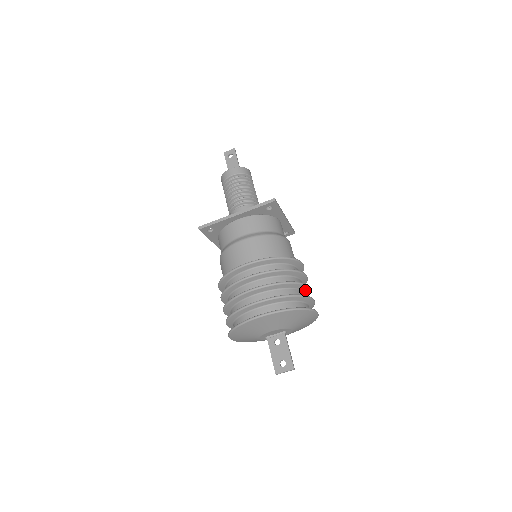
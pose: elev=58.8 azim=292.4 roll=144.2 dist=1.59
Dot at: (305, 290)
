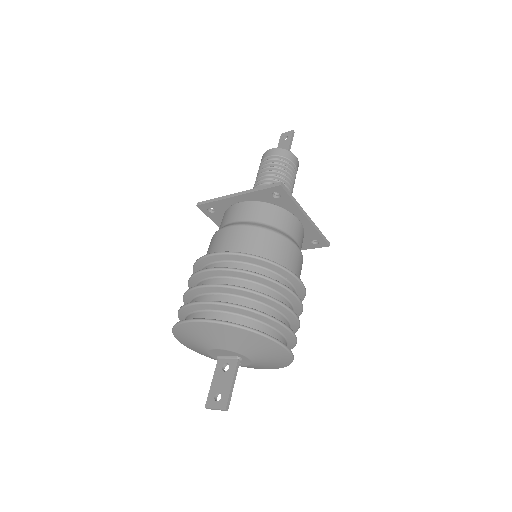
Dot at: (283, 312)
